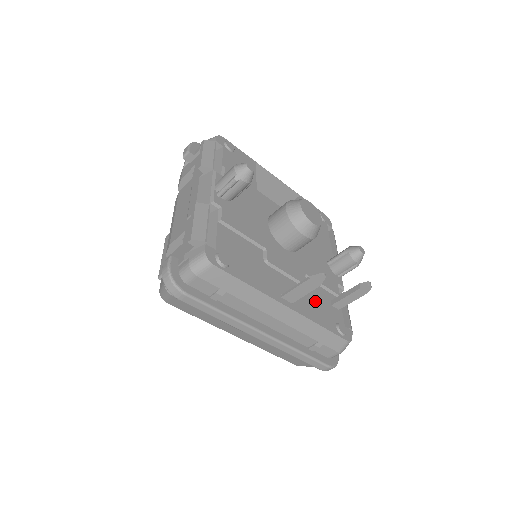
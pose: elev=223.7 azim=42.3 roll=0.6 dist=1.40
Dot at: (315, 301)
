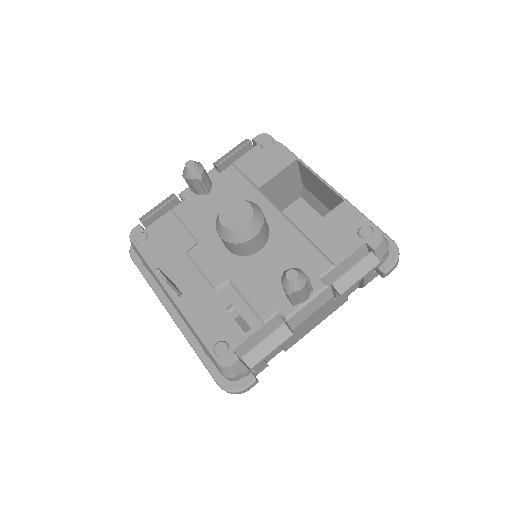
Dot at: (215, 308)
